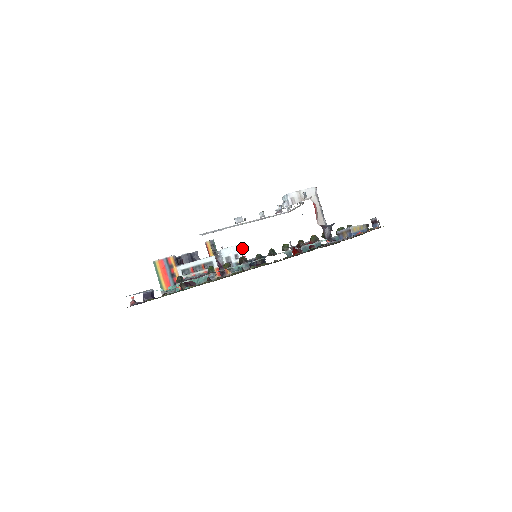
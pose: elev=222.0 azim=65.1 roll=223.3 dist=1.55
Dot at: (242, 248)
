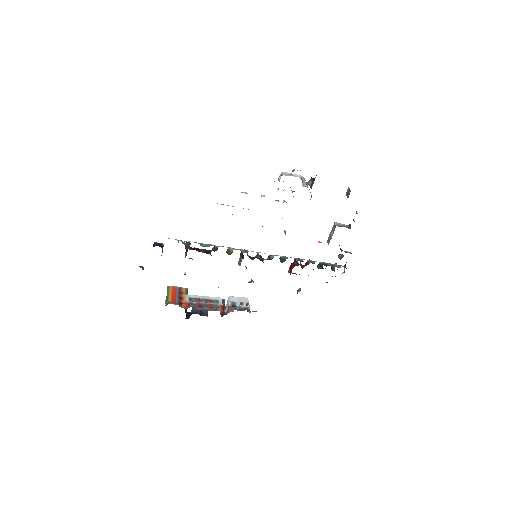
Dot at: (248, 300)
